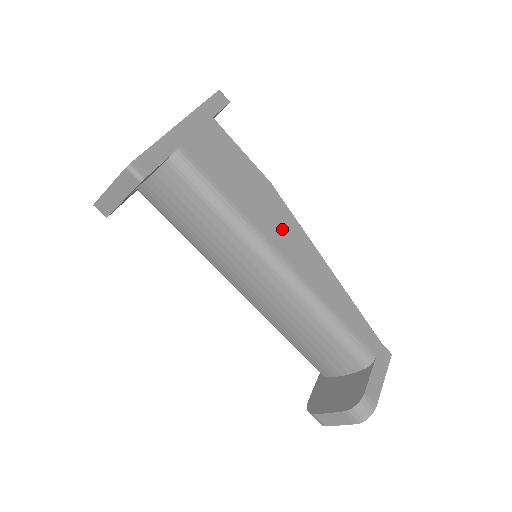
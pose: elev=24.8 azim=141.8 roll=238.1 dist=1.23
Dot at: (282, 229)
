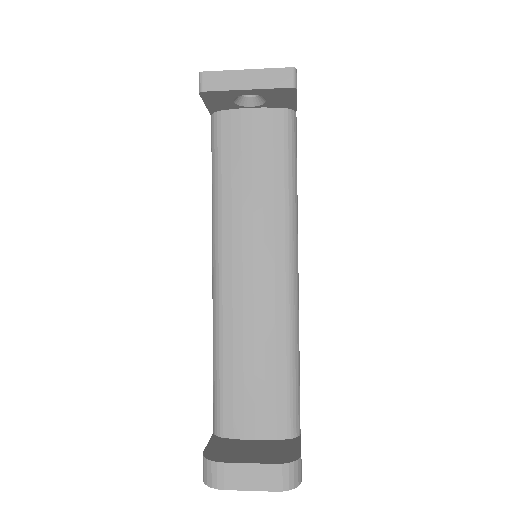
Dot at: occluded
